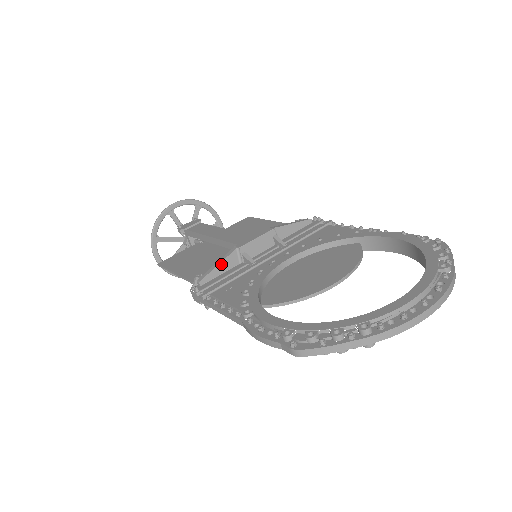
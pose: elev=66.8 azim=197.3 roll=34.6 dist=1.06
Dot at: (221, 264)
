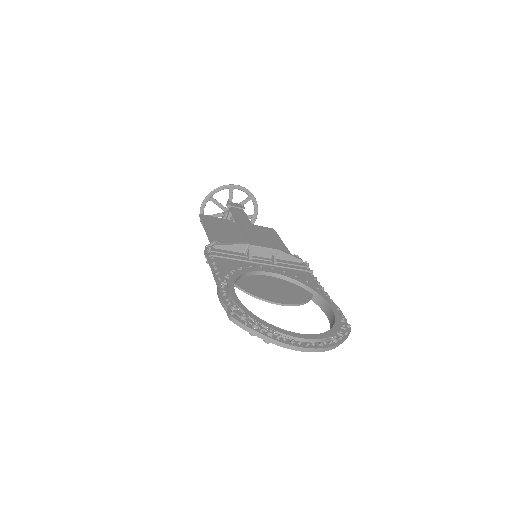
Dot at: (233, 245)
